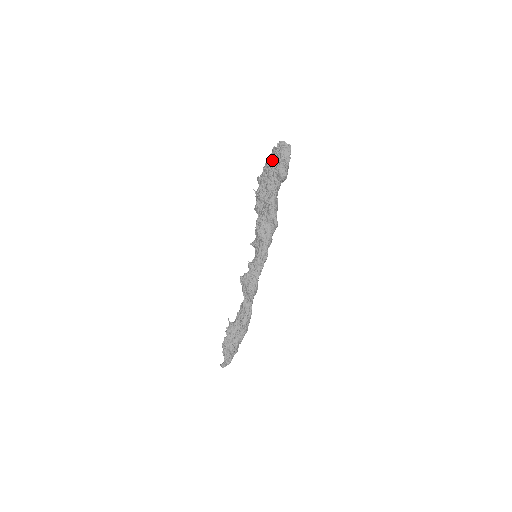
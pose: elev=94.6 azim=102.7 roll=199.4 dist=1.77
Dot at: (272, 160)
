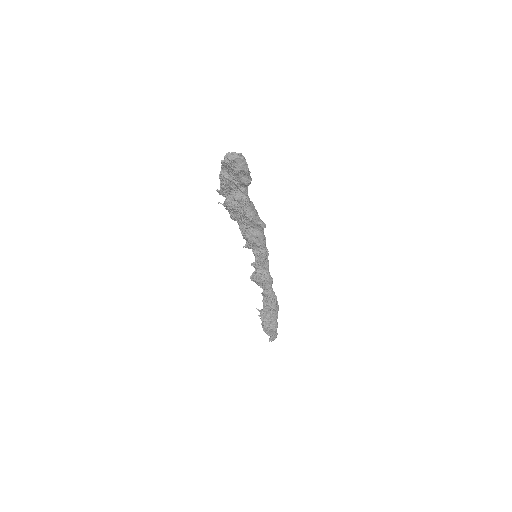
Dot at: (226, 172)
